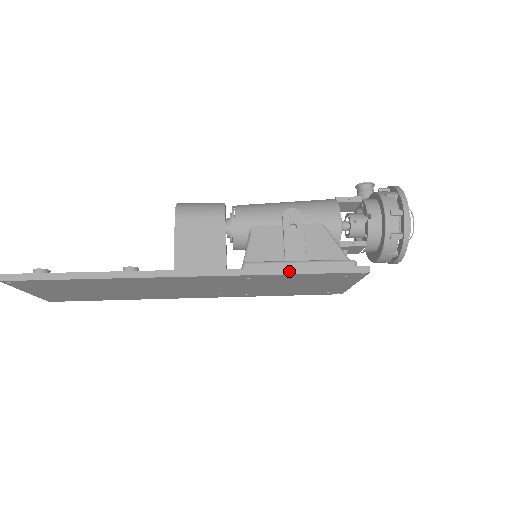
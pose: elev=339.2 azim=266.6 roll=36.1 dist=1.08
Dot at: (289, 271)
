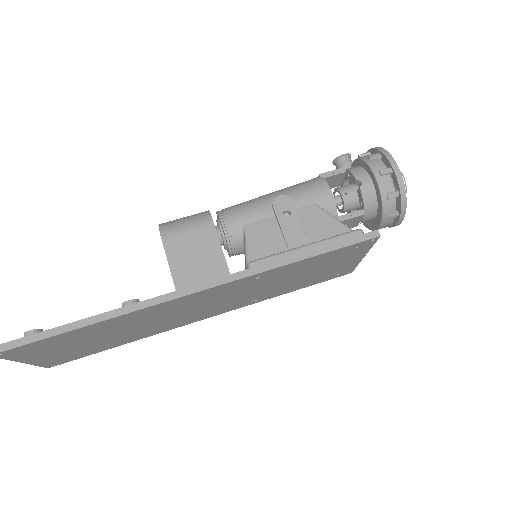
Dot at: (298, 258)
